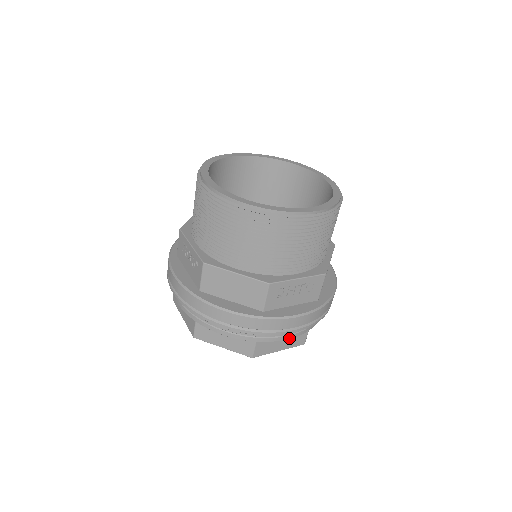
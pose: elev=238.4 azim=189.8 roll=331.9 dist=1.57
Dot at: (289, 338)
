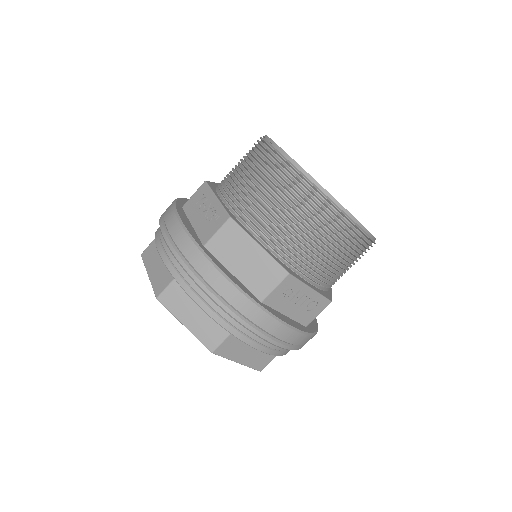
Dot at: (262, 350)
